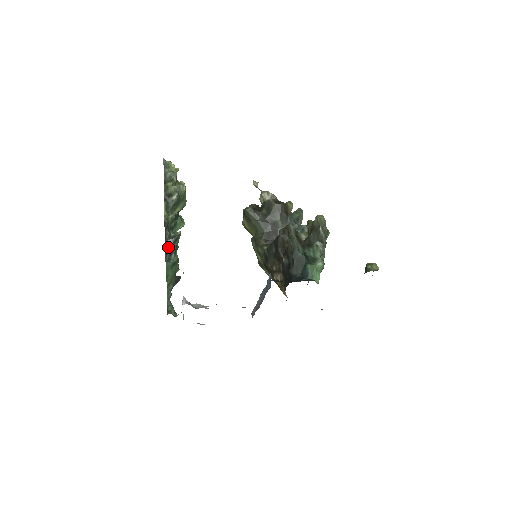
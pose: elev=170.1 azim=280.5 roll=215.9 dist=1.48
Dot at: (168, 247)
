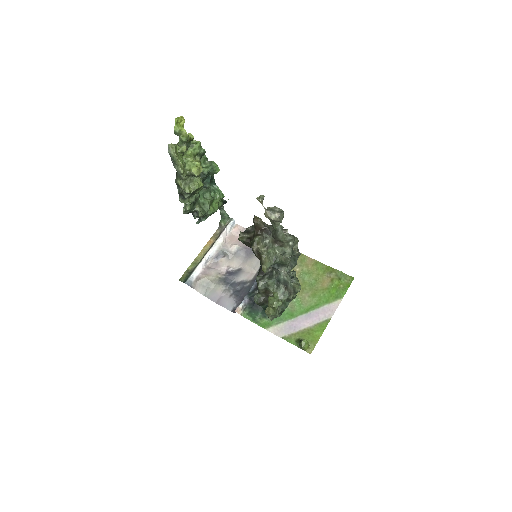
Dot at: occluded
